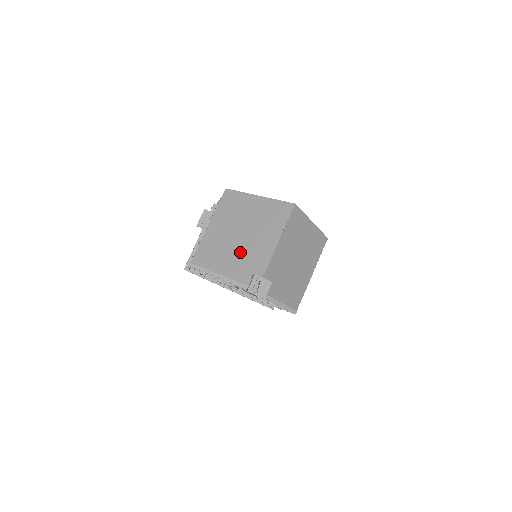
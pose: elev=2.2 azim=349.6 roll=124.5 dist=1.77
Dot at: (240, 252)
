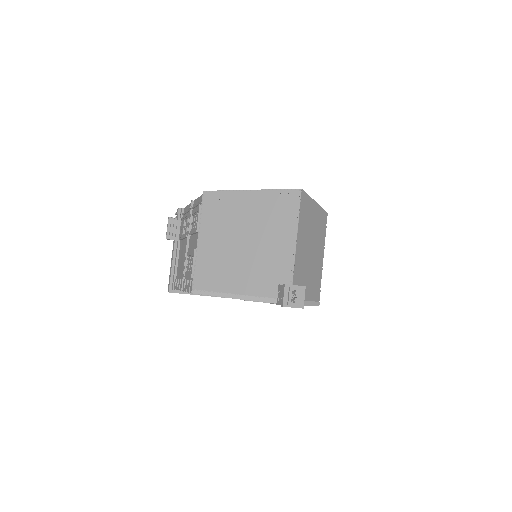
Dot at: (252, 262)
